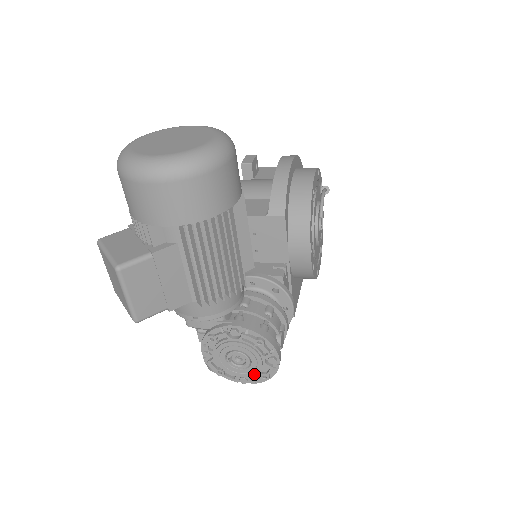
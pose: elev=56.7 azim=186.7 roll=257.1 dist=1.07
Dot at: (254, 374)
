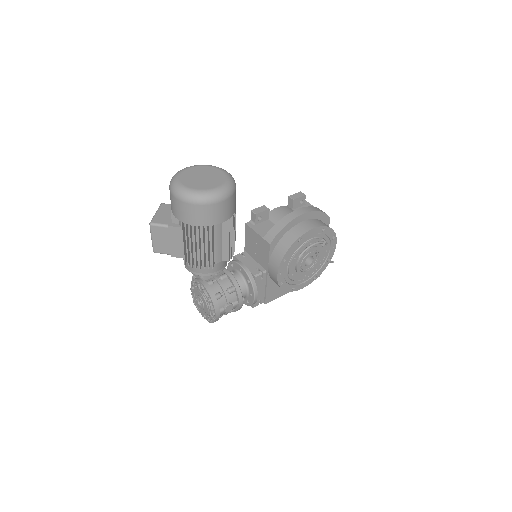
Dot at: (205, 315)
